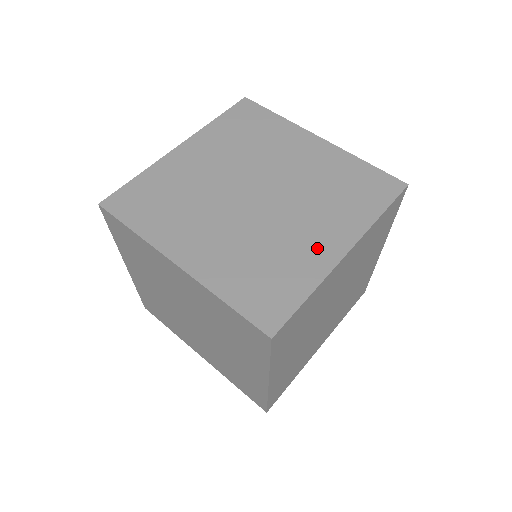
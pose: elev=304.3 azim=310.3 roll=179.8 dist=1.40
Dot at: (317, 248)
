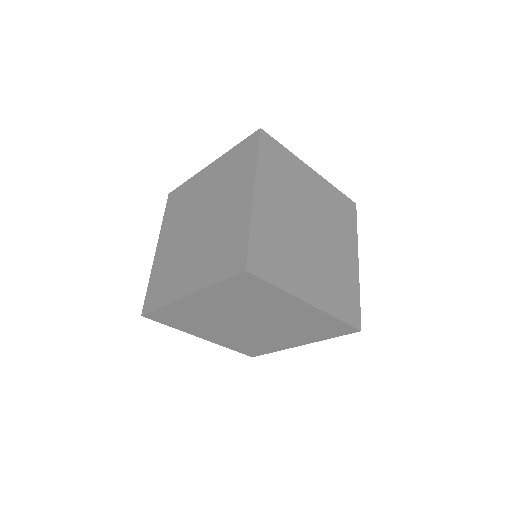
Dot at: (303, 283)
